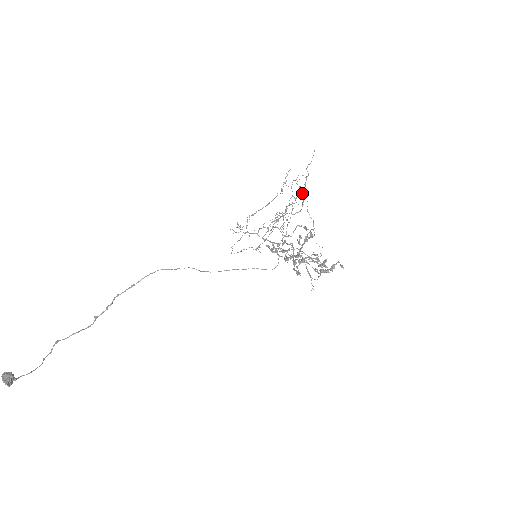
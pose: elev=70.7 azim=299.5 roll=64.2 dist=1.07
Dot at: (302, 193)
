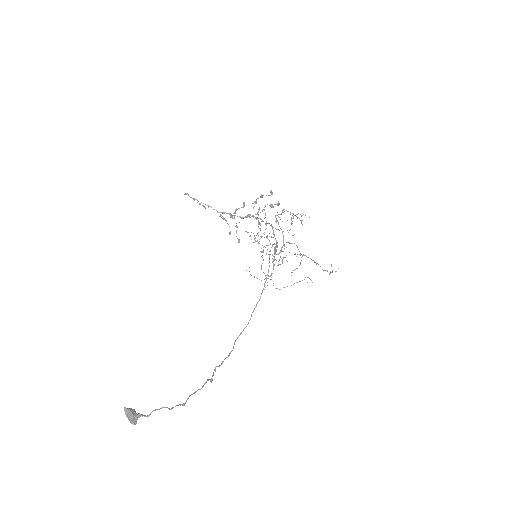
Dot at: occluded
